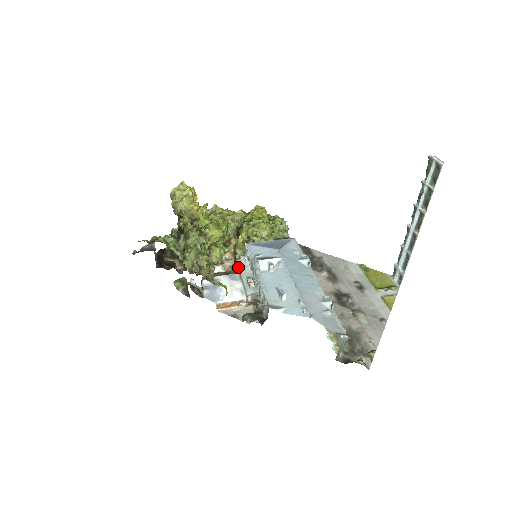
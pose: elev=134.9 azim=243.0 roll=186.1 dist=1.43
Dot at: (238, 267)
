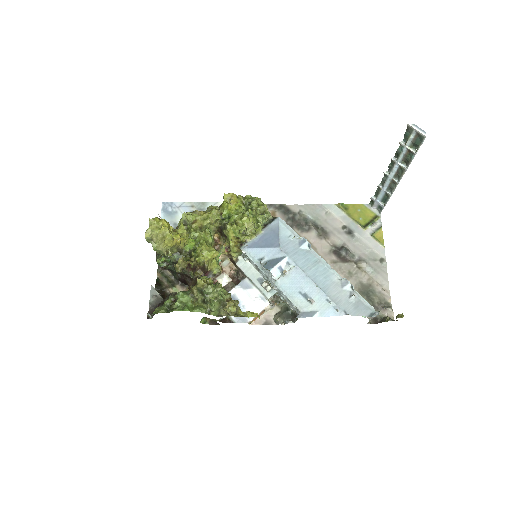
Dot at: (243, 271)
